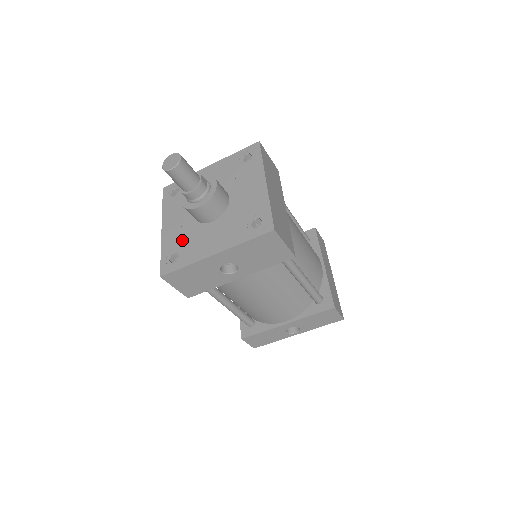
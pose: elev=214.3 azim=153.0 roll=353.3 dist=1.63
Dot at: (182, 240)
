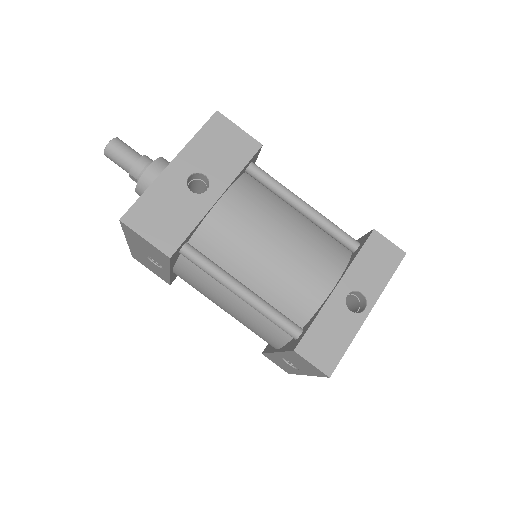
Dot at: occluded
